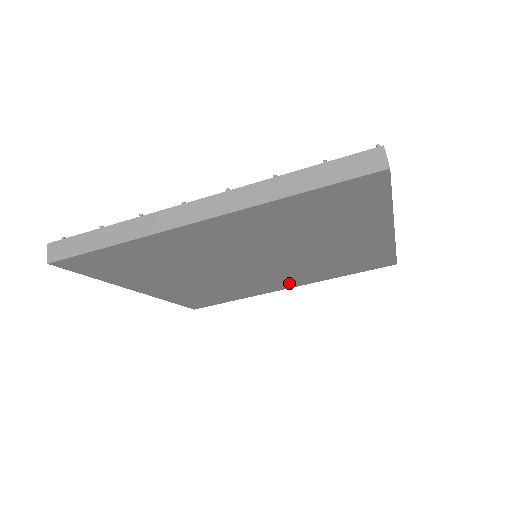
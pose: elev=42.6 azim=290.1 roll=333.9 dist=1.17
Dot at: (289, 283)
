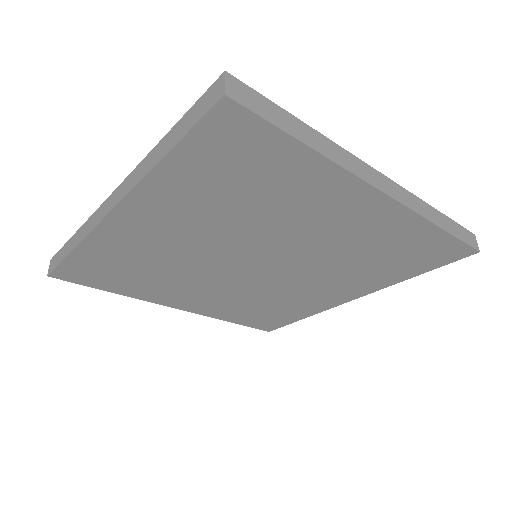
Dot at: (342, 292)
